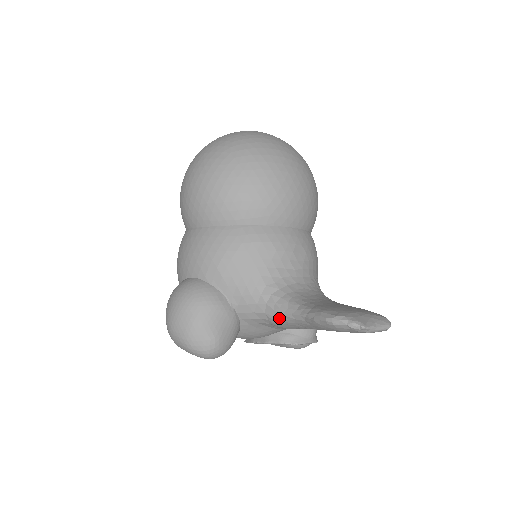
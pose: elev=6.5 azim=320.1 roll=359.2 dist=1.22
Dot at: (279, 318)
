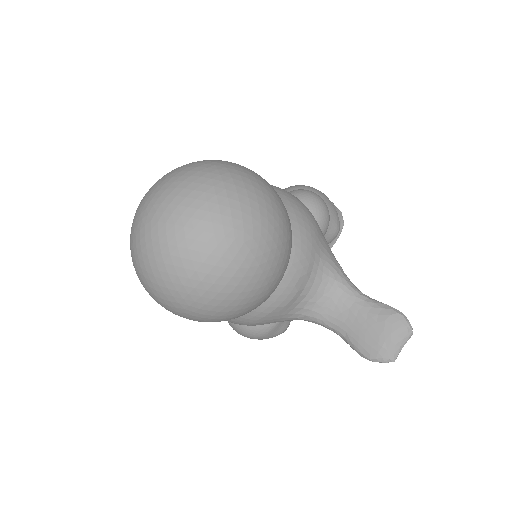
Dot at: occluded
